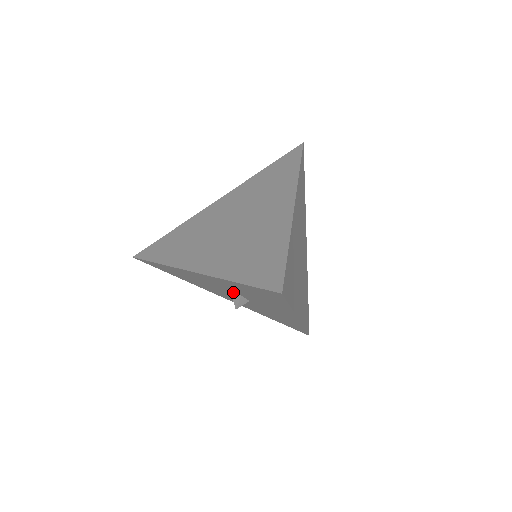
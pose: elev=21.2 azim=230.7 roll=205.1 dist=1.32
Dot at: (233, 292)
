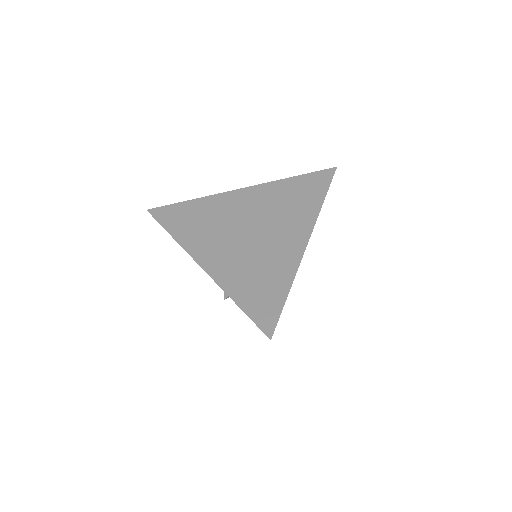
Dot at: occluded
